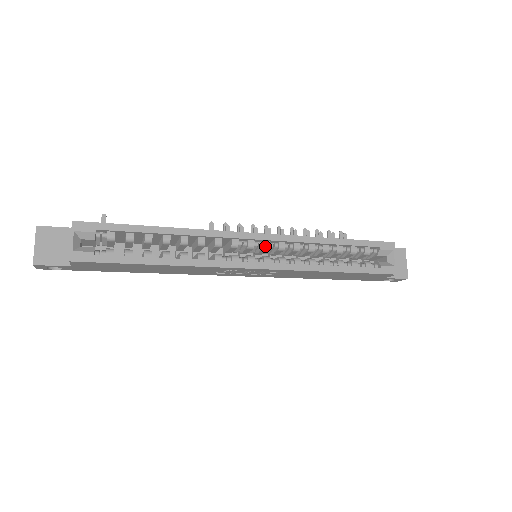
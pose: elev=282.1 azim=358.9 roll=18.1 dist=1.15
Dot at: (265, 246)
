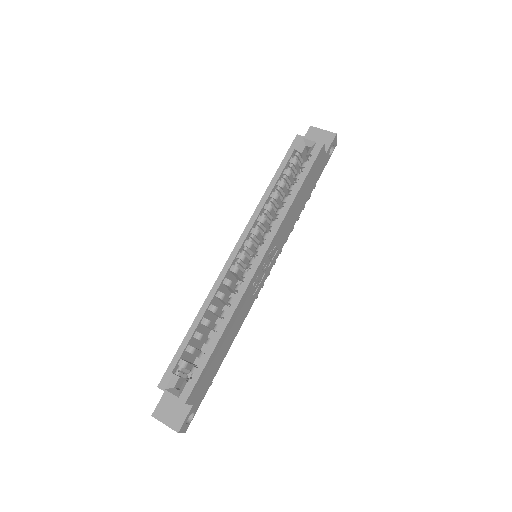
Dot at: (248, 246)
